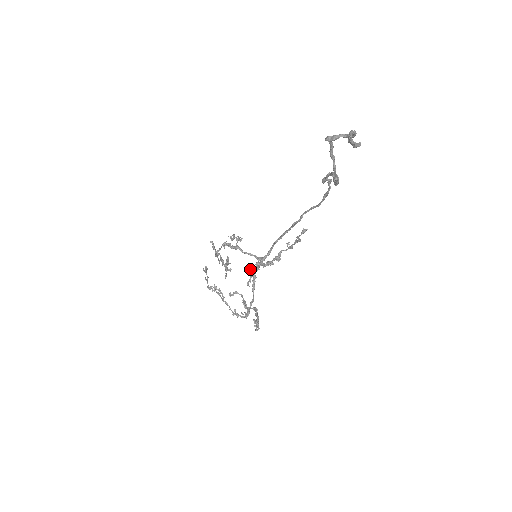
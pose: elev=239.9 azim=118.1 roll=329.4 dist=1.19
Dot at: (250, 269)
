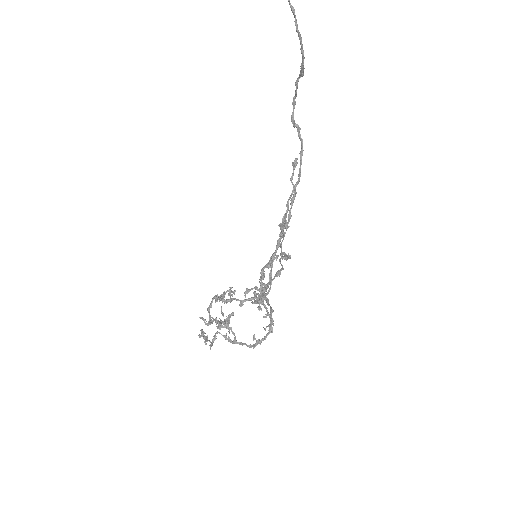
Dot at: (255, 296)
